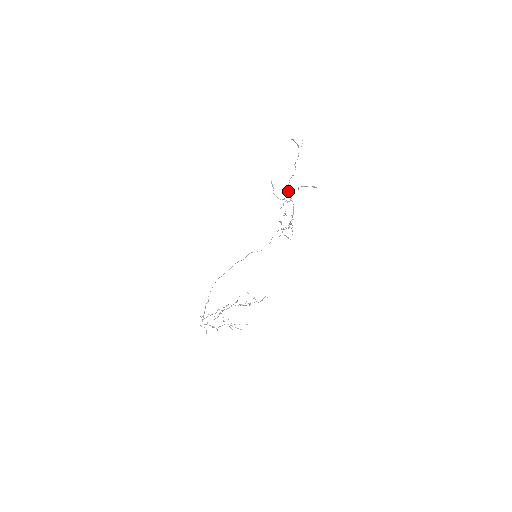
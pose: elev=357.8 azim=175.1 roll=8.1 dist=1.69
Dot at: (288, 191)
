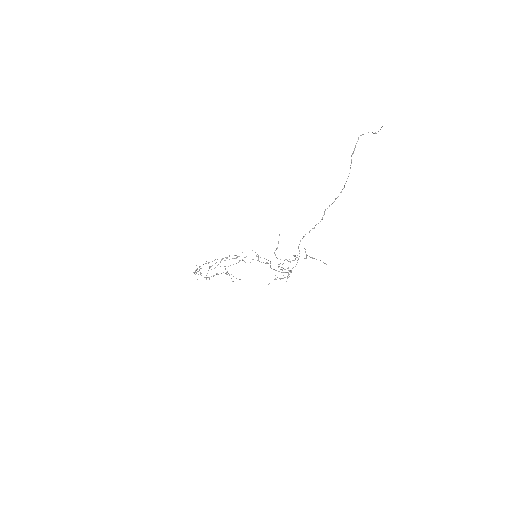
Dot at: (298, 246)
